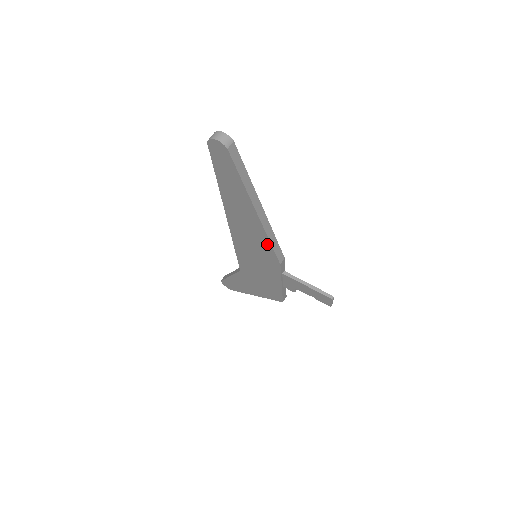
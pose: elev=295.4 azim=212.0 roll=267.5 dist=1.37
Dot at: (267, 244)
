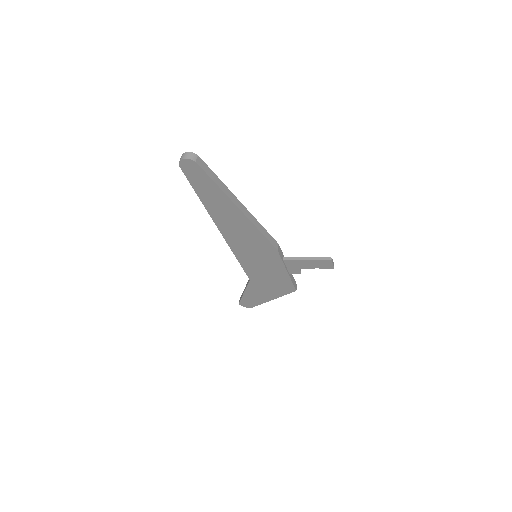
Dot at: (259, 235)
